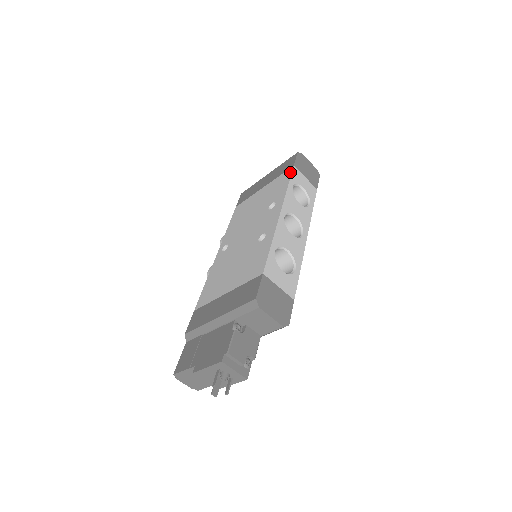
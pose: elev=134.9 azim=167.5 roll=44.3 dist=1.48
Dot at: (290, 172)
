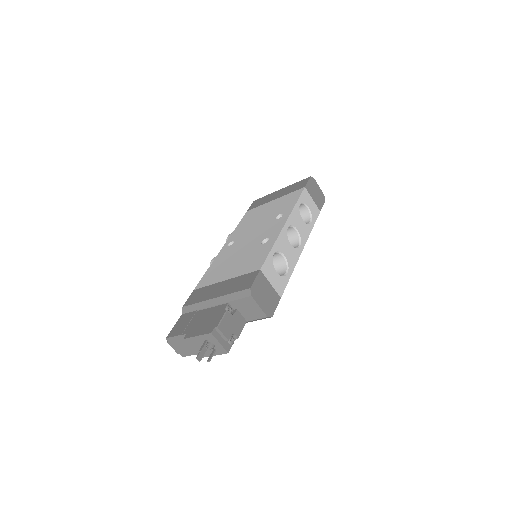
Dot at: (300, 192)
